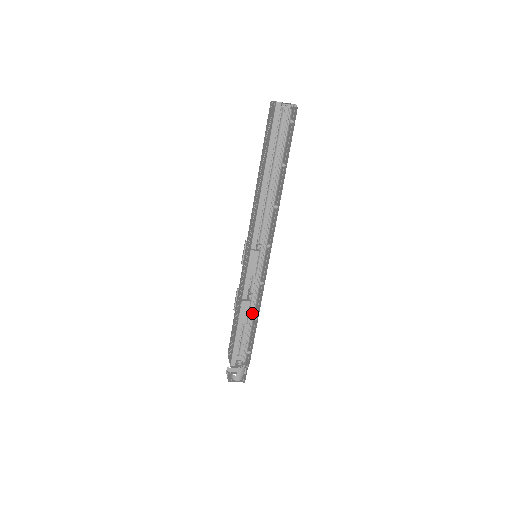
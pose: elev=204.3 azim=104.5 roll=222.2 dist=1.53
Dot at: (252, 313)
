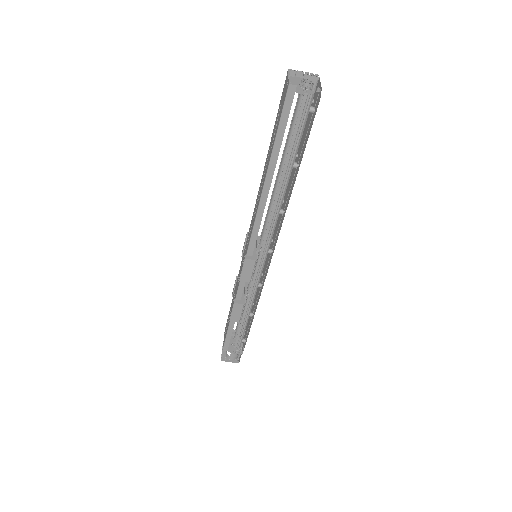
Dot at: (247, 311)
